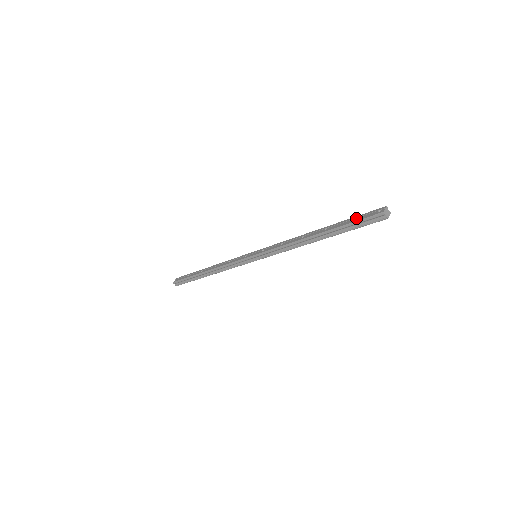
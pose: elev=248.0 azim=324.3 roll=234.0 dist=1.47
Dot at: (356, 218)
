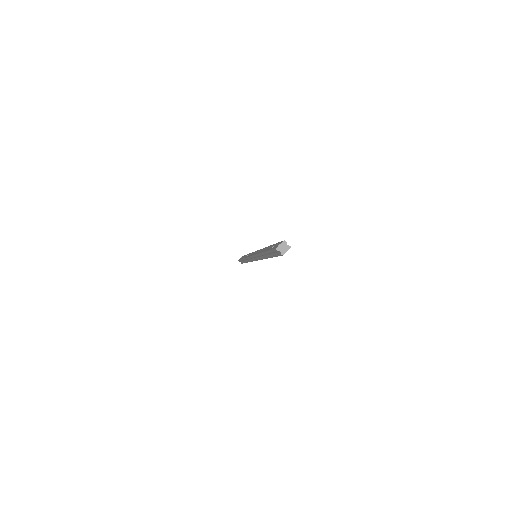
Dot at: (274, 246)
